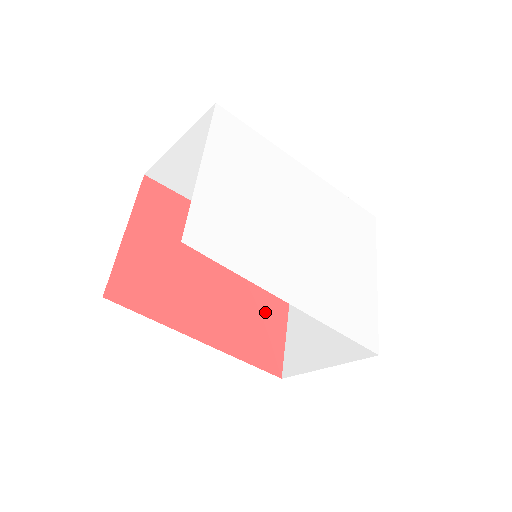
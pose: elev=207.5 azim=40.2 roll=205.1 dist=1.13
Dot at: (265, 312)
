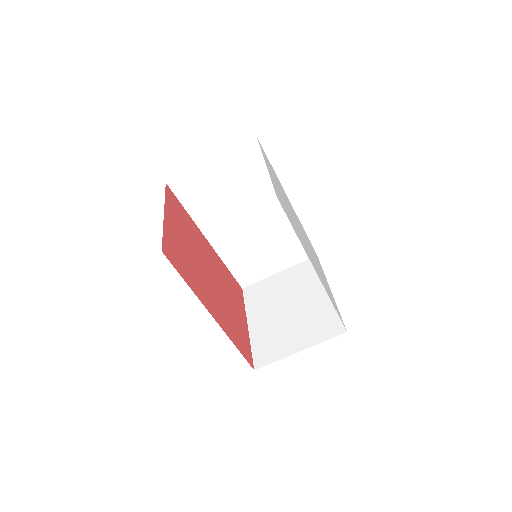
Dot at: (237, 317)
